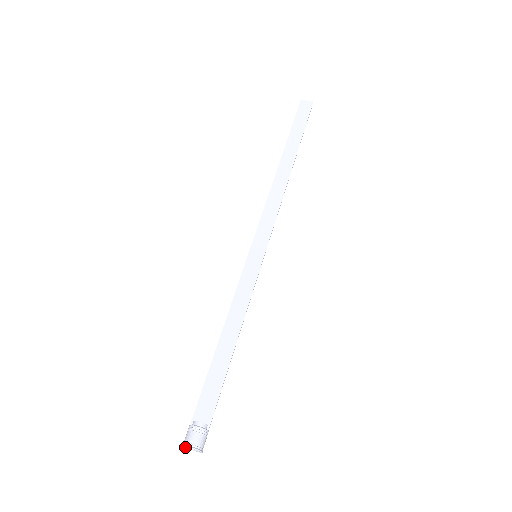
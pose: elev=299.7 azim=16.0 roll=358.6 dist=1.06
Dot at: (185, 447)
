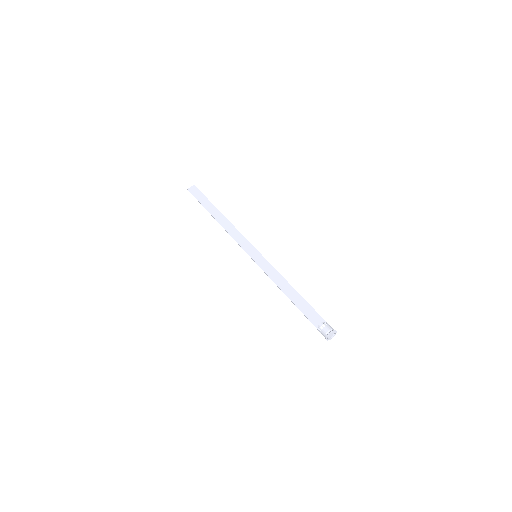
Dot at: (327, 340)
